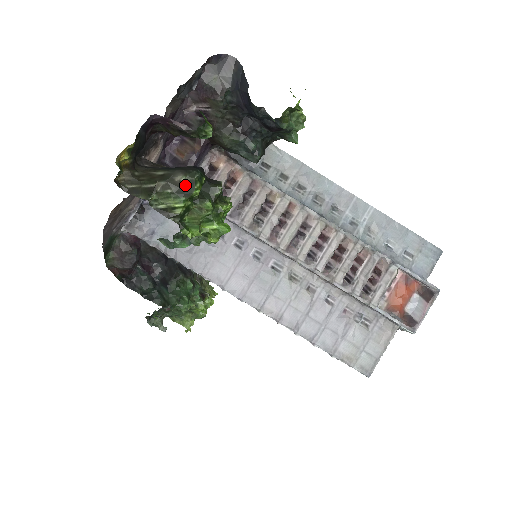
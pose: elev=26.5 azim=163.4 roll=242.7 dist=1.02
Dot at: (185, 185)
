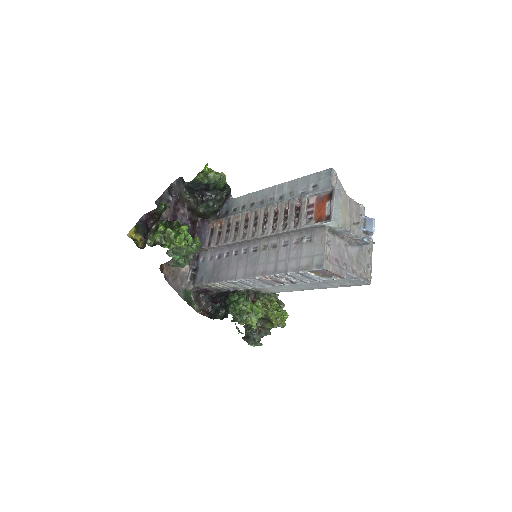
Dot at: (155, 228)
